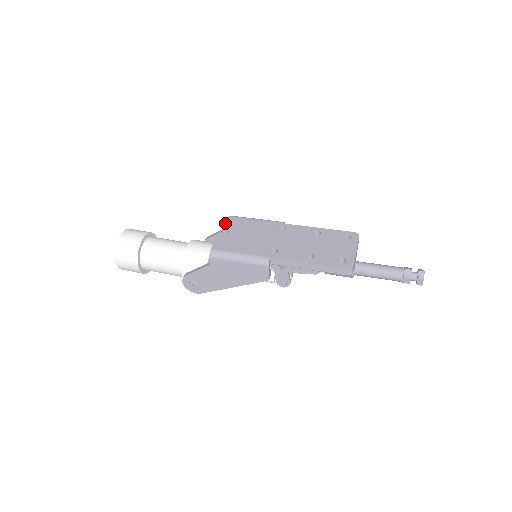
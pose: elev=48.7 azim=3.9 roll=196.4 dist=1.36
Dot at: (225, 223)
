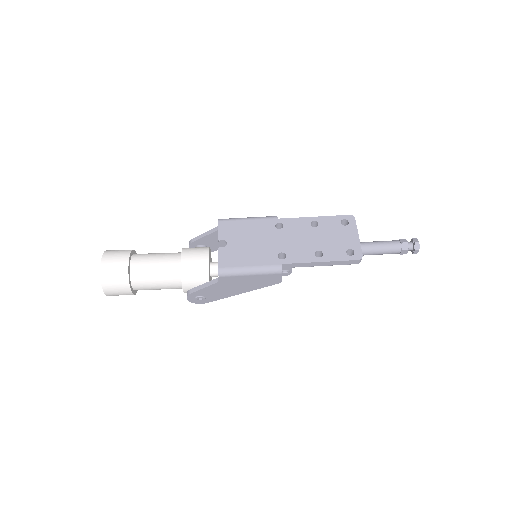
Dot at: (218, 231)
